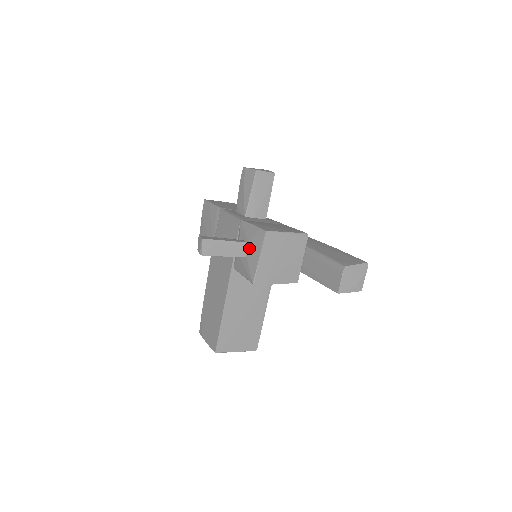
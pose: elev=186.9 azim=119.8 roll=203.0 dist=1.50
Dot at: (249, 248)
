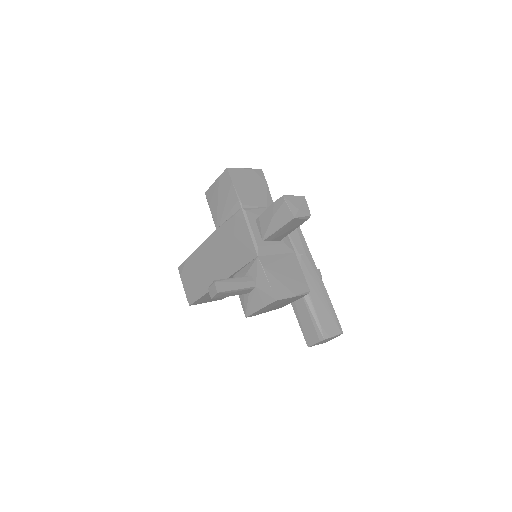
Dot at: (255, 292)
